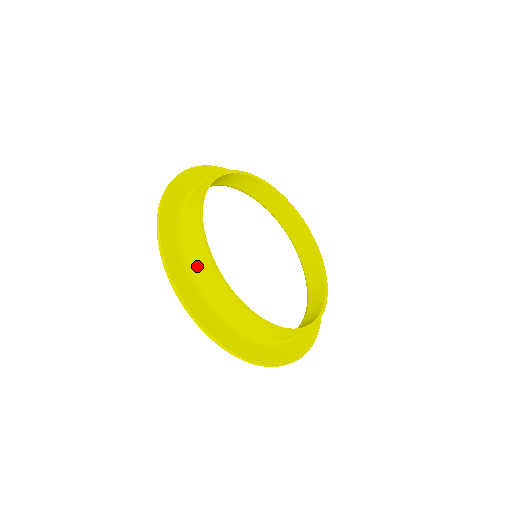
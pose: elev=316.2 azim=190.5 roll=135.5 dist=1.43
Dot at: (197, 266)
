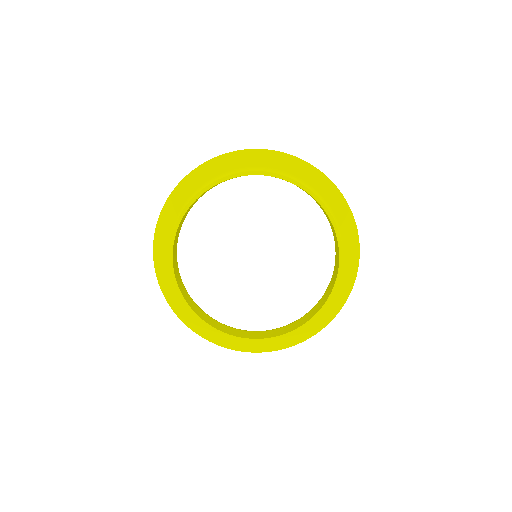
Dot at: occluded
